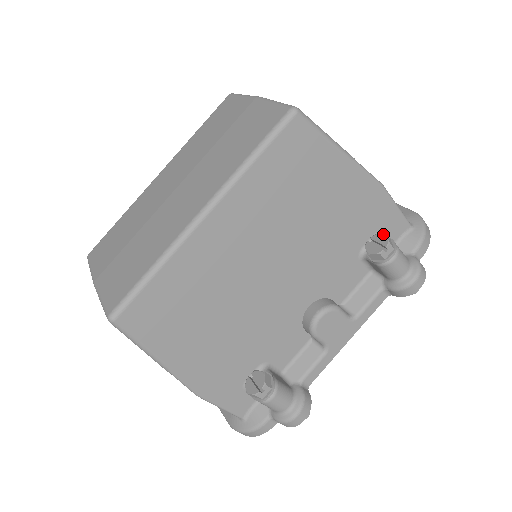
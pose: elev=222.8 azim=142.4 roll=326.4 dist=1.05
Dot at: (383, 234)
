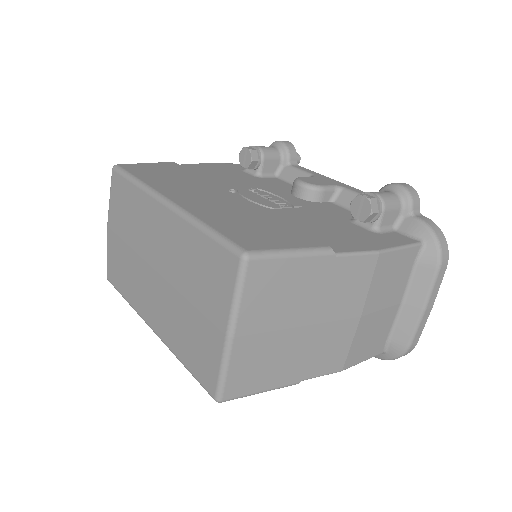
Dot at: occluded
